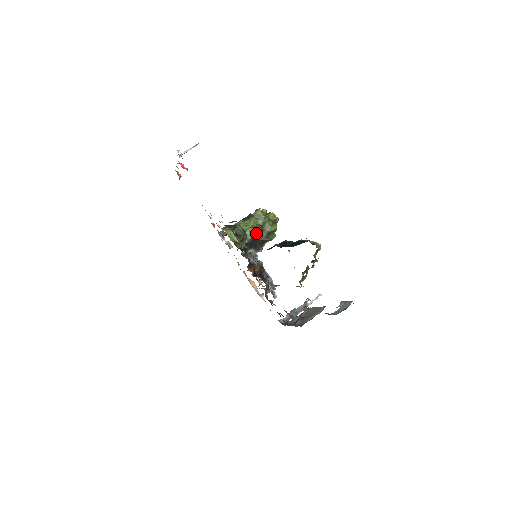
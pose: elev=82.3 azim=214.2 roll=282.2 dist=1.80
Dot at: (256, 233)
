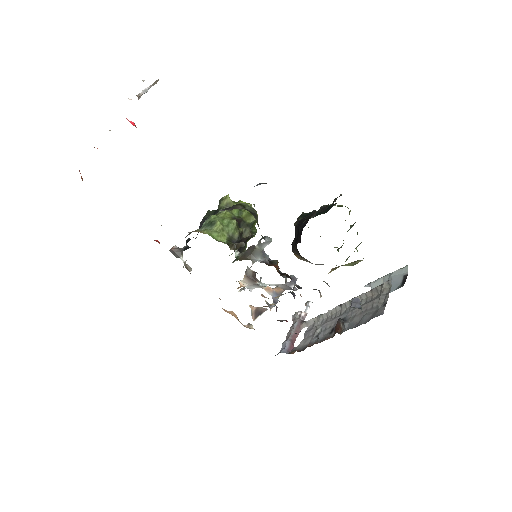
Dot at: occluded
